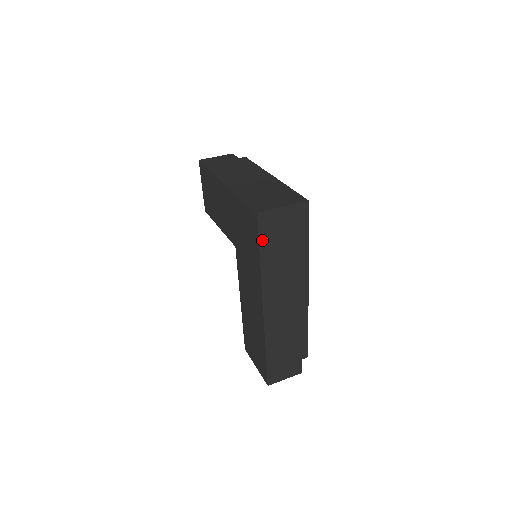
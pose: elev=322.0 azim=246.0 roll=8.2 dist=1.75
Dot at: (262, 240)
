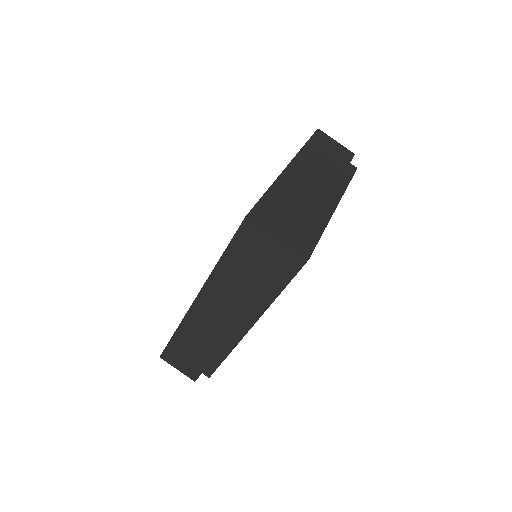
Dot at: (234, 245)
